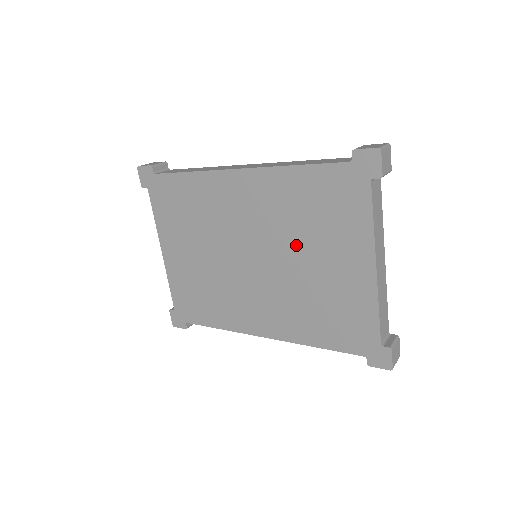
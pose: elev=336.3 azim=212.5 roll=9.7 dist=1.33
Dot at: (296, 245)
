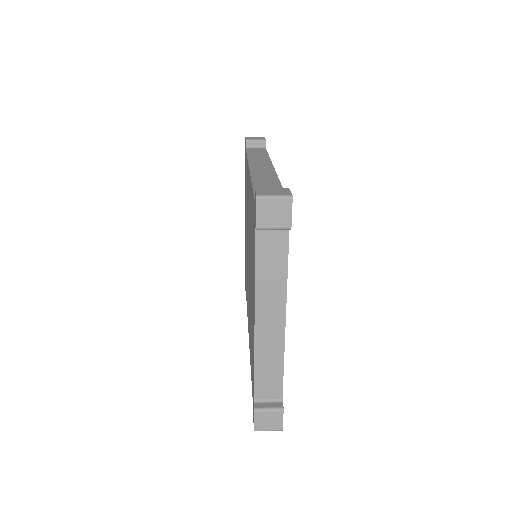
Dot at: occluded
